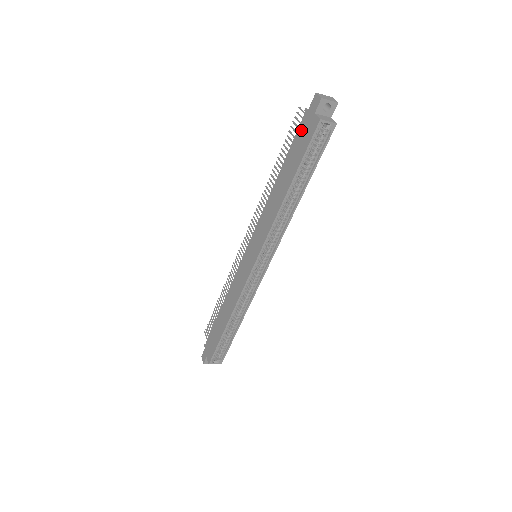
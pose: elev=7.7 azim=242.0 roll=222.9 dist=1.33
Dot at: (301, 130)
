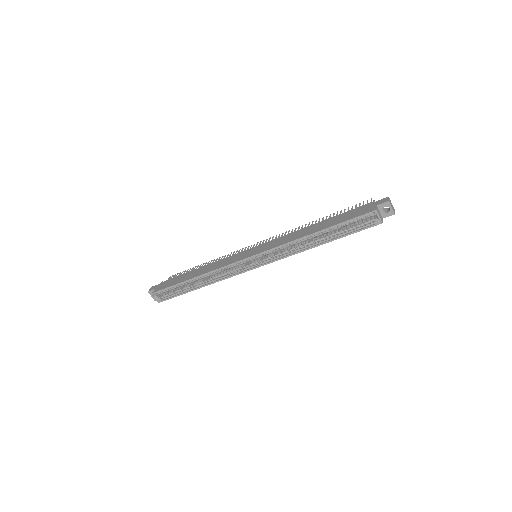
Dot at: (360, 208)
